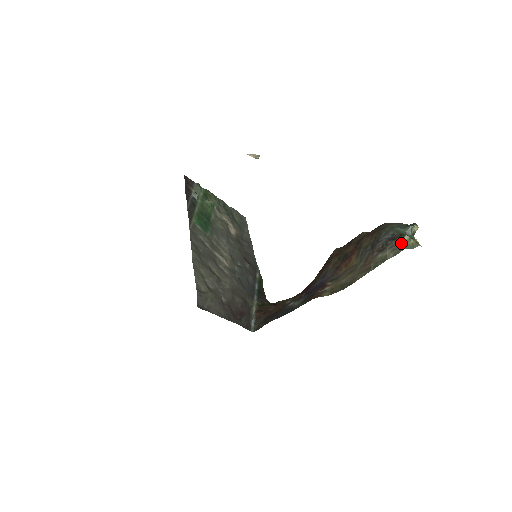
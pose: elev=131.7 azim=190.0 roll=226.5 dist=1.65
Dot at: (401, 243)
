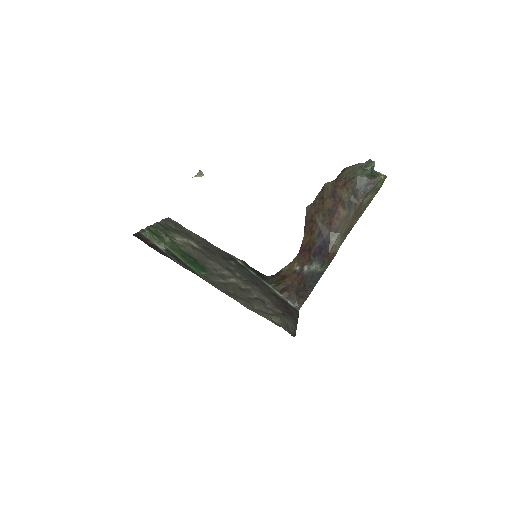
Dot at: (378, 184)
